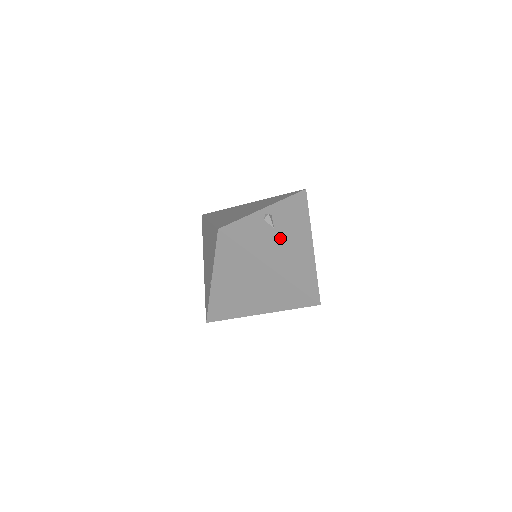
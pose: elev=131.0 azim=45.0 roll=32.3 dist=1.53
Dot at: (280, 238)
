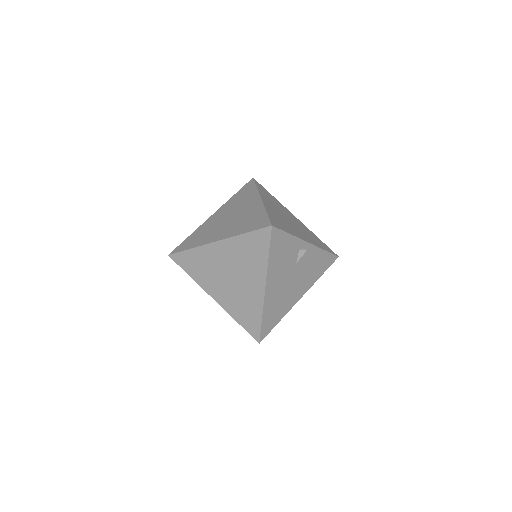
Dot at: (292, 273)
